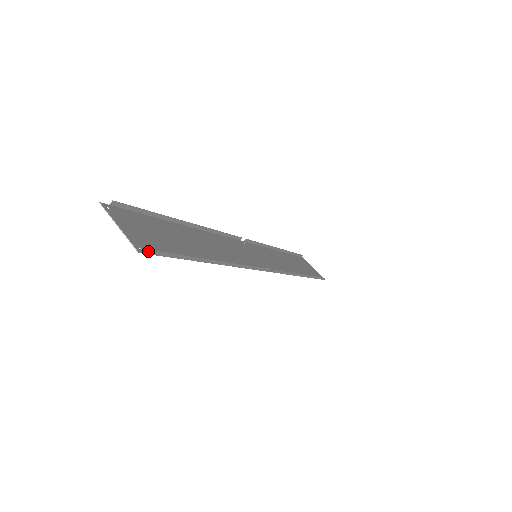
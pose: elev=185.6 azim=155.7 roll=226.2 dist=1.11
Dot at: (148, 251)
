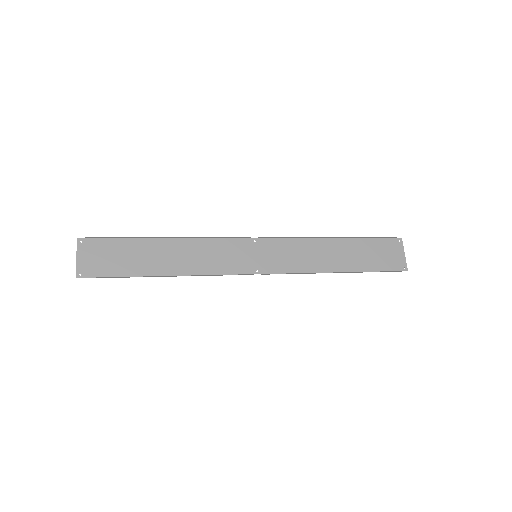
Dot at: (86, 276)
